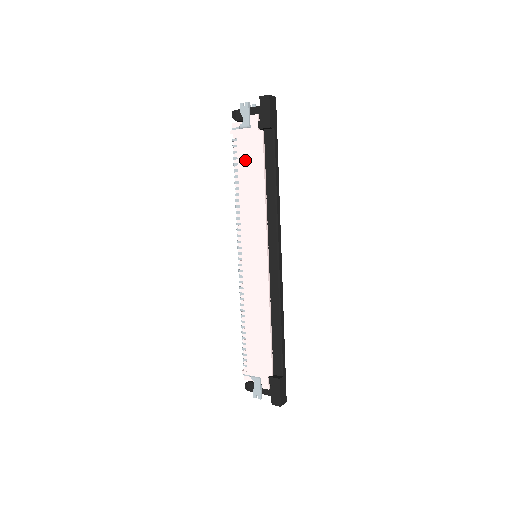
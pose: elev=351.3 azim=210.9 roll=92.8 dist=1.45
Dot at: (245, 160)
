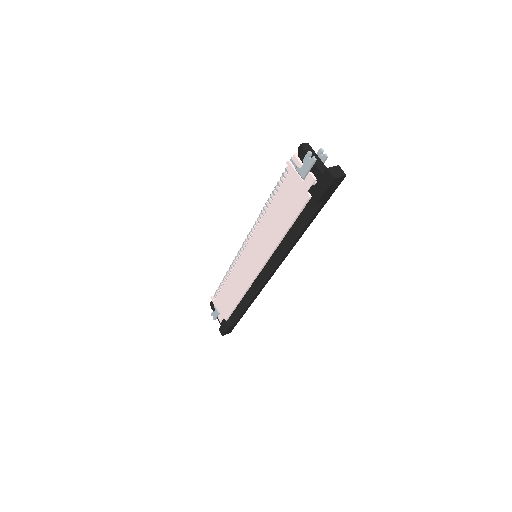
Dot at: (284, 198)
